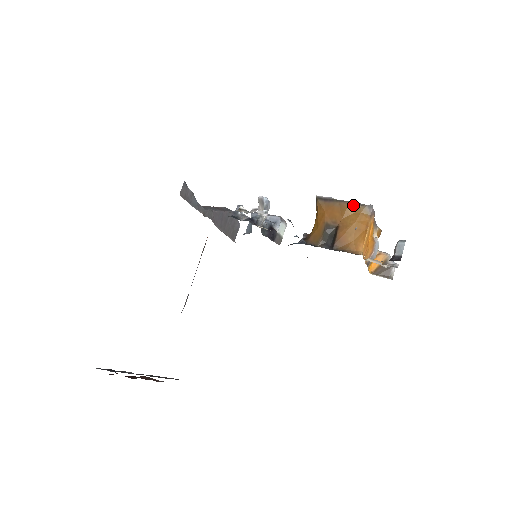
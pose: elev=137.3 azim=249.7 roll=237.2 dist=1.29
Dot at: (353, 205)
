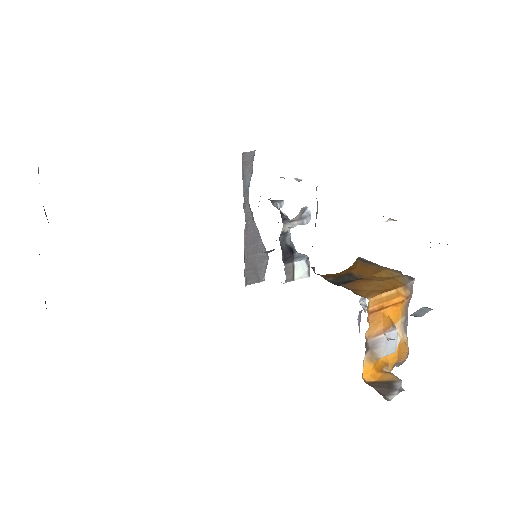
Dot at: (392, 271)
